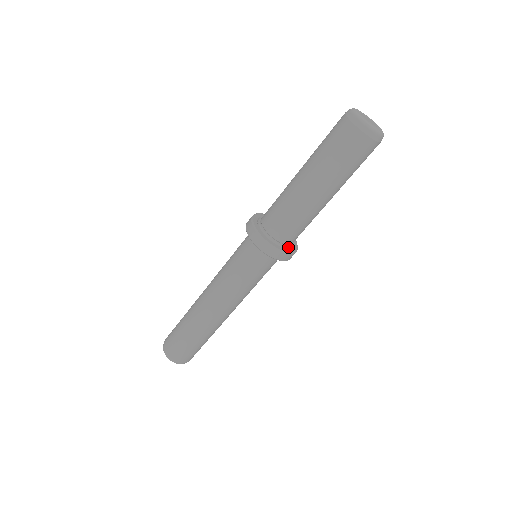
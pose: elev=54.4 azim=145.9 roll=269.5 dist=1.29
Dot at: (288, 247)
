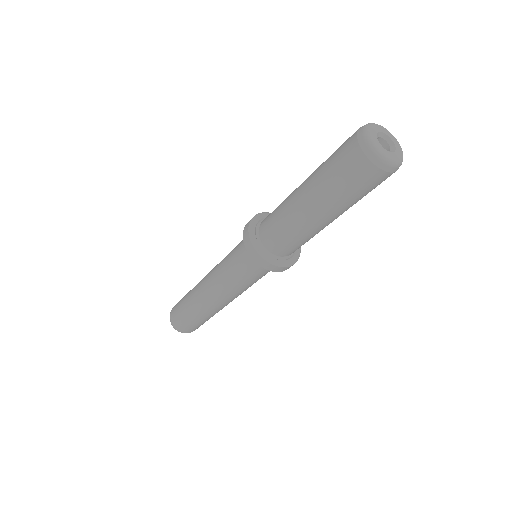
Dot at: occluded
